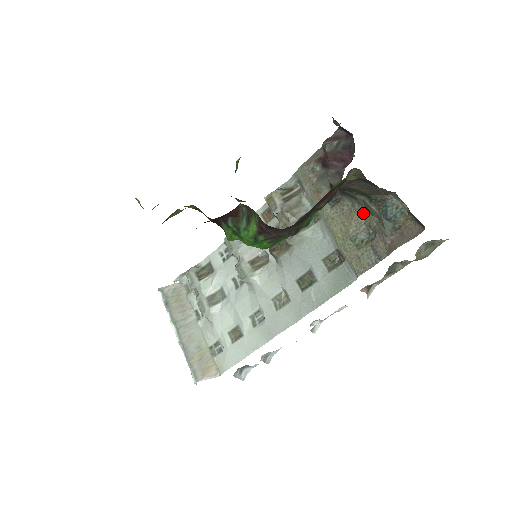
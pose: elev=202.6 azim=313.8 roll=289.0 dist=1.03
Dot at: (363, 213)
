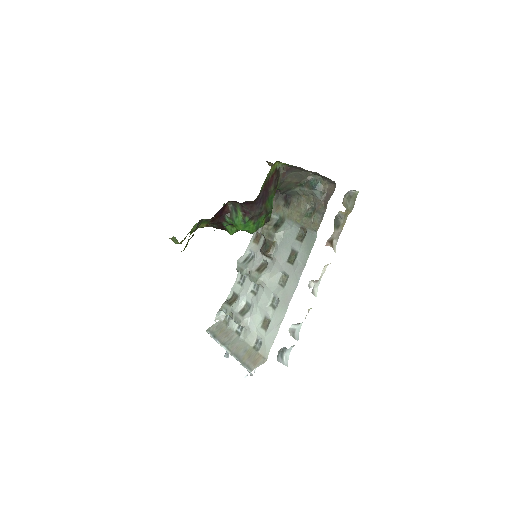
Dot at: (305, 199)
